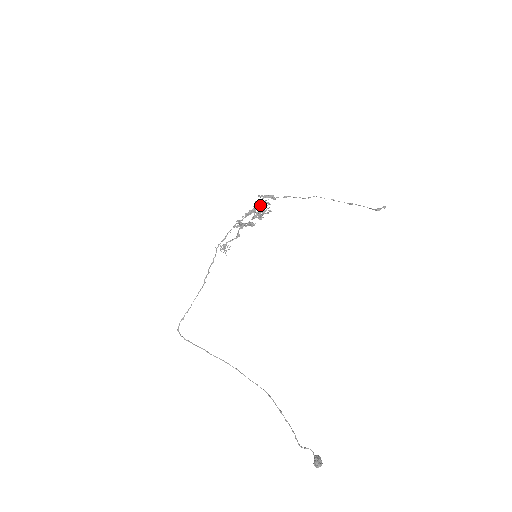
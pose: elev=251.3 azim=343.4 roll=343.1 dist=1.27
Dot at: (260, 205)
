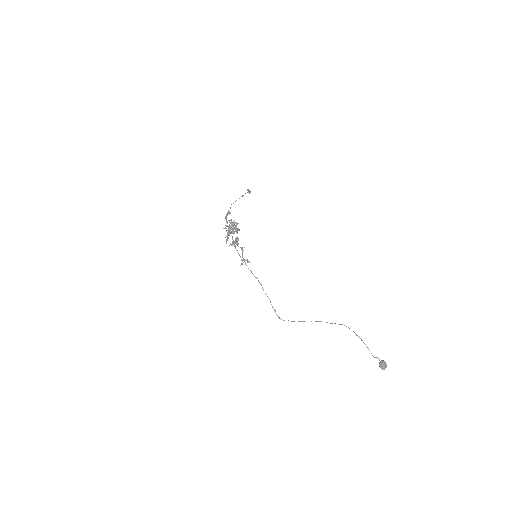
Dot at: (226, 228)
